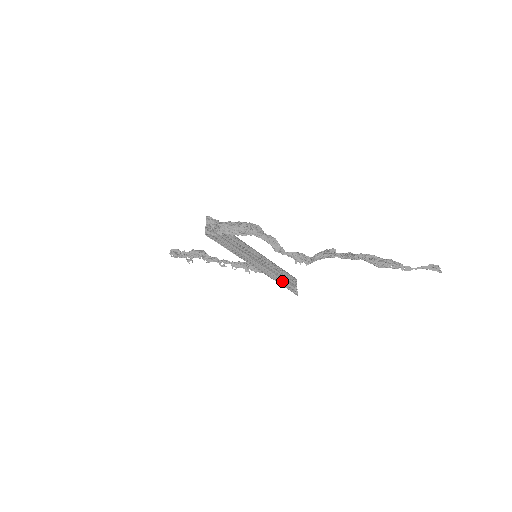
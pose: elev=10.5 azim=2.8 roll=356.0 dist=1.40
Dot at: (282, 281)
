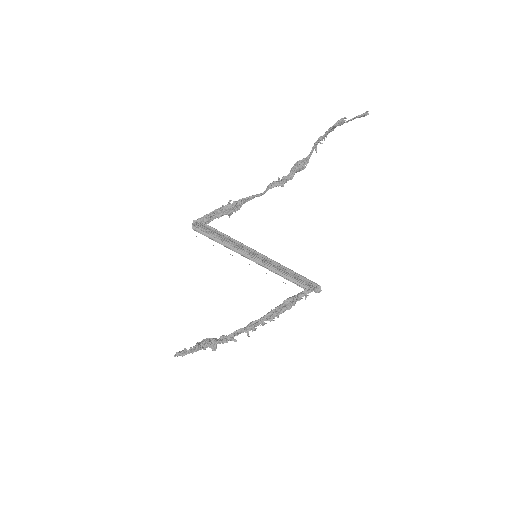
Dot at: (296, 279)
